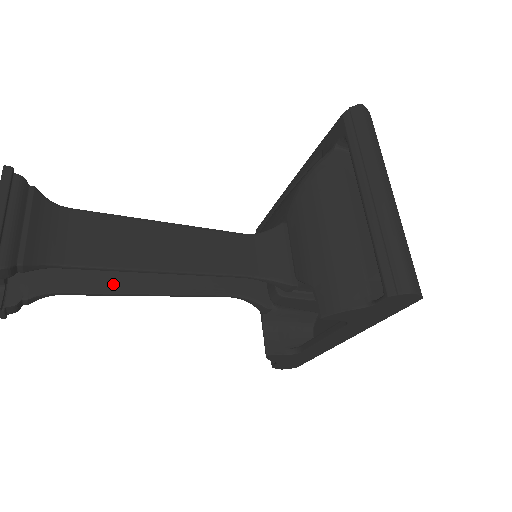
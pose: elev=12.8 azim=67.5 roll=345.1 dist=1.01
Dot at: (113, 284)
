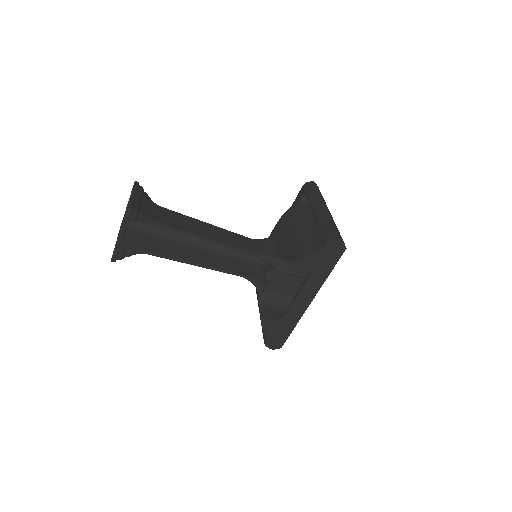
Dot at: (175, 254)
